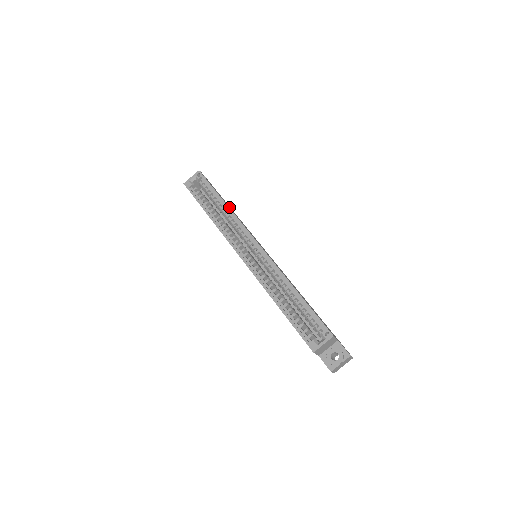
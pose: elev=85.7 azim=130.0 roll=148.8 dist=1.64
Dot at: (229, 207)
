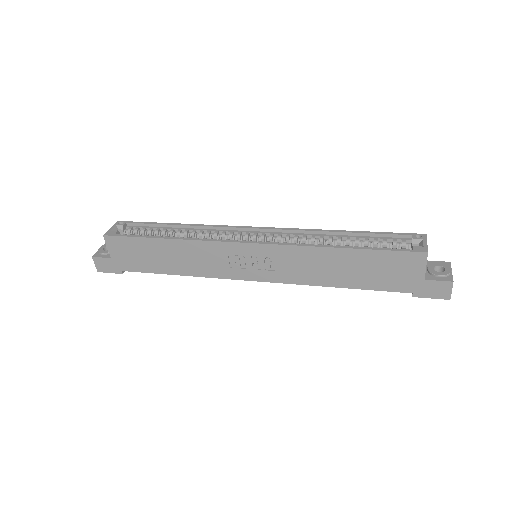
Dot at: occluded
